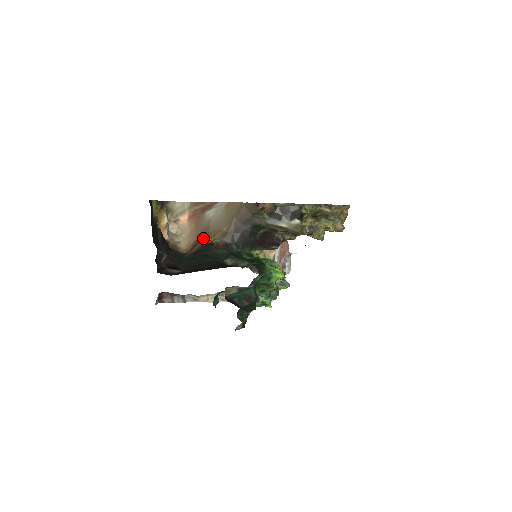
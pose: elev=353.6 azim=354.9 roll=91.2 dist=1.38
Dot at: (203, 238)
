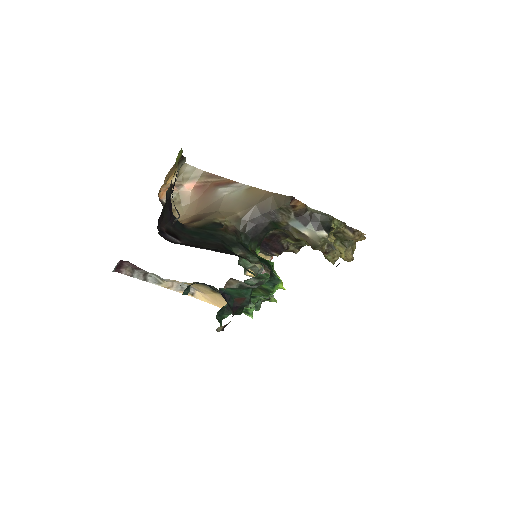
Dot at: (209, 215)
